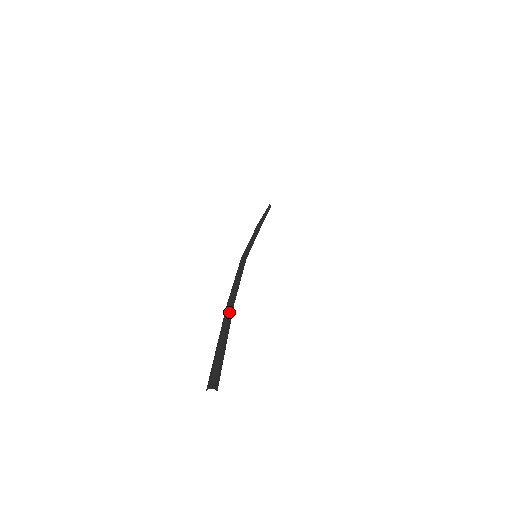
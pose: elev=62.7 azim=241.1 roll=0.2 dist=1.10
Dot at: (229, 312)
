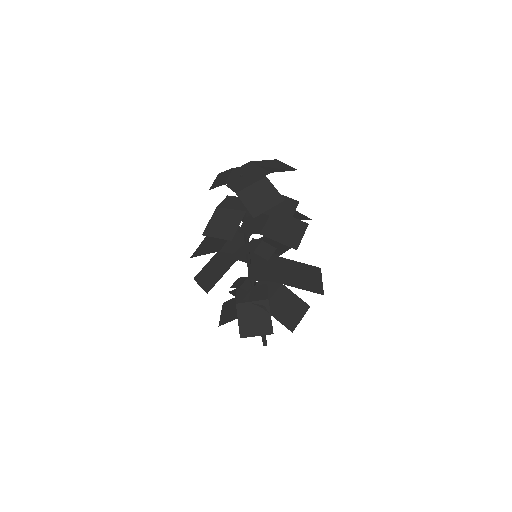
Dot at: occluded
